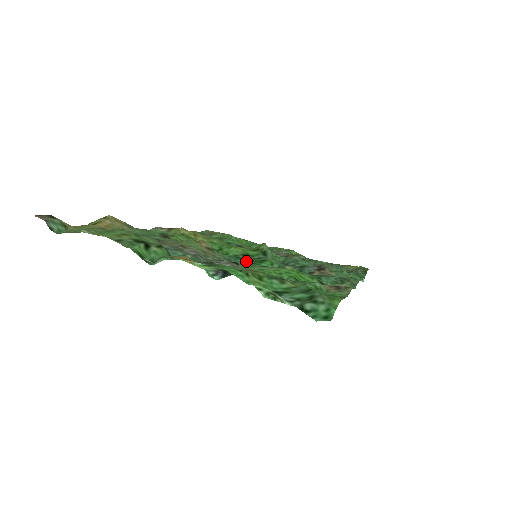
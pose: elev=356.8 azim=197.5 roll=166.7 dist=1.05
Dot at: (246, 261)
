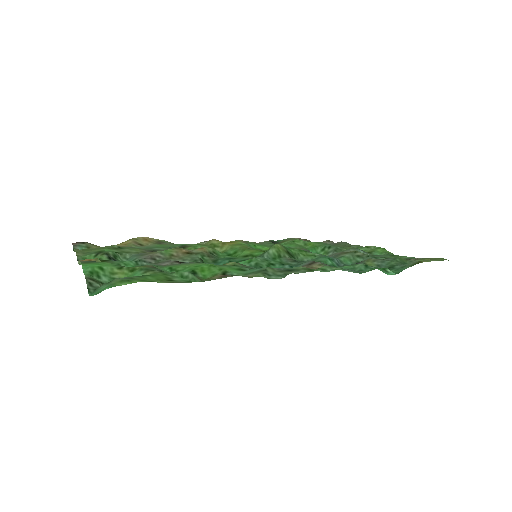
Dot at: (230, 261)
